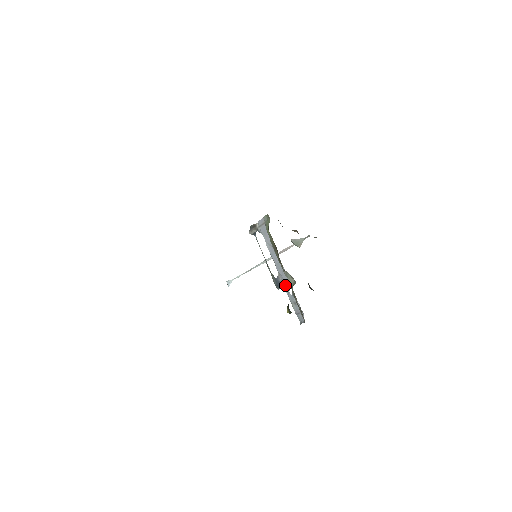
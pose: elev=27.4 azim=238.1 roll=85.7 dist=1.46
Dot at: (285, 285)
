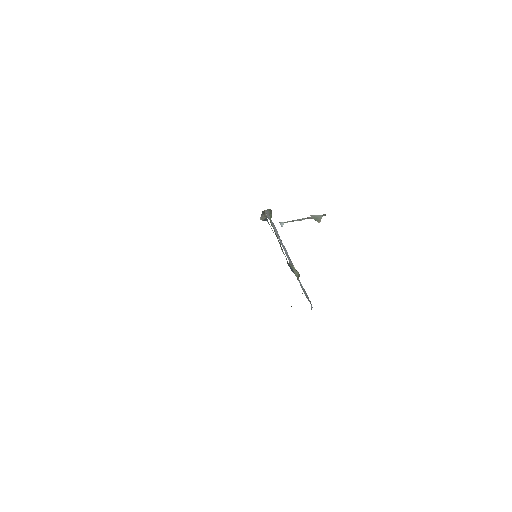
Dot at: occluded
